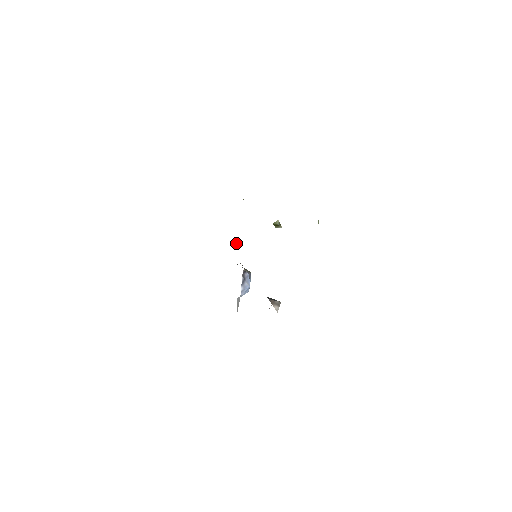
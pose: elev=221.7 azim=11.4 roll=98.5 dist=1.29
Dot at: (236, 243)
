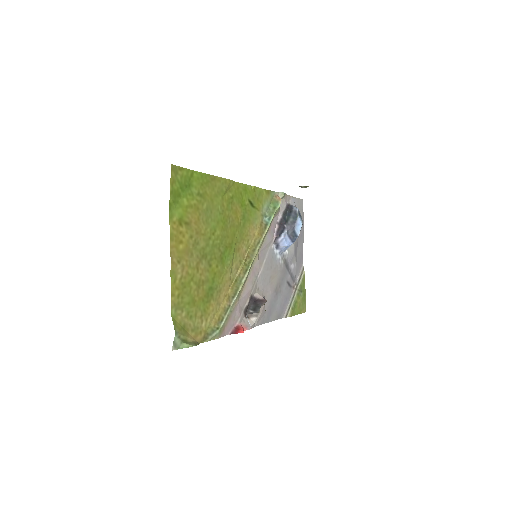
Dot at: (280, 197)
